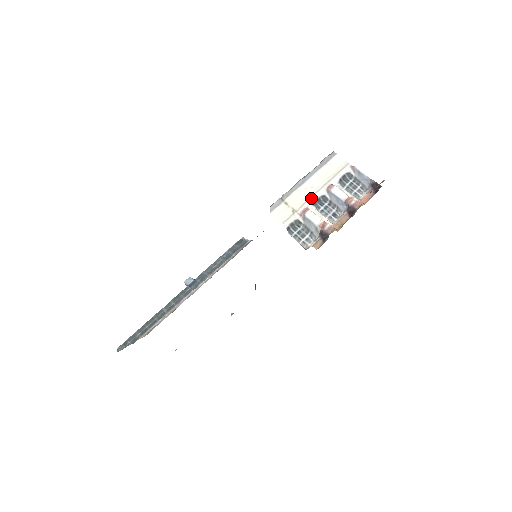
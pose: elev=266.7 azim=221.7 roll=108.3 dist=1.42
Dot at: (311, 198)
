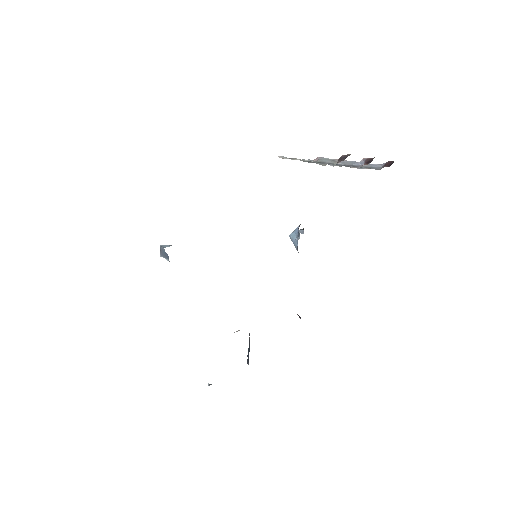
Dot at: occluded
